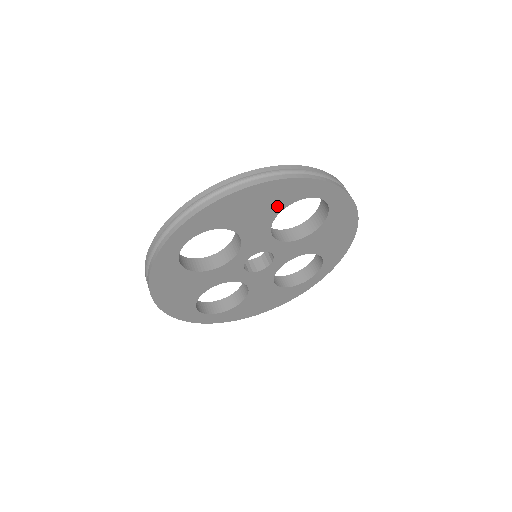
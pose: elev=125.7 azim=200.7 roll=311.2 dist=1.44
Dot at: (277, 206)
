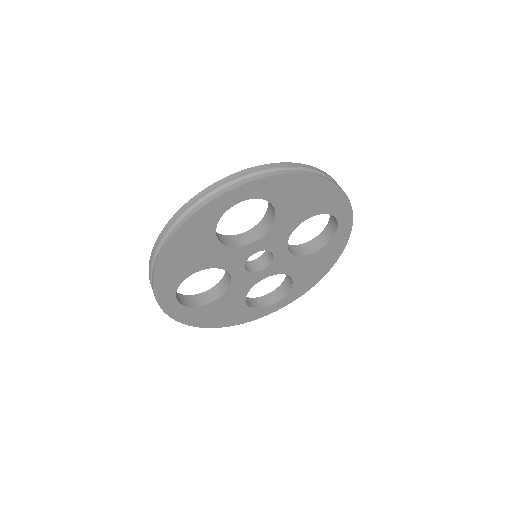
Dot at: (315, 209)
